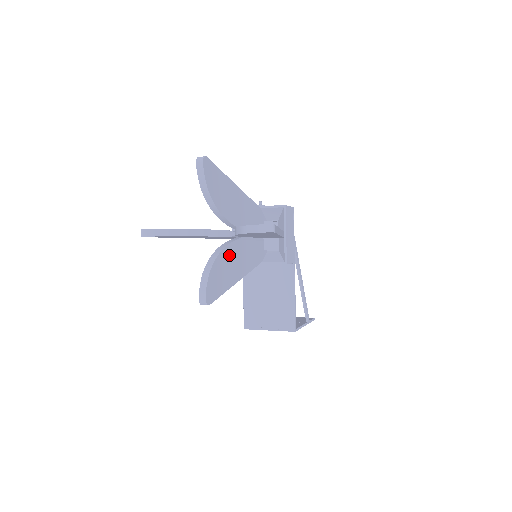
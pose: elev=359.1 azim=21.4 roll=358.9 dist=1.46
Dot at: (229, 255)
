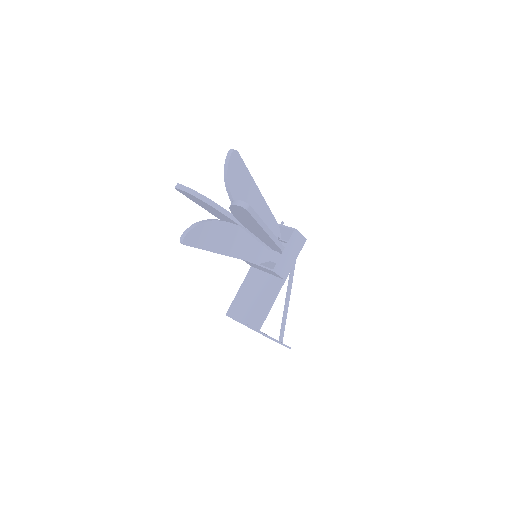
Dot at: (225, 230)
